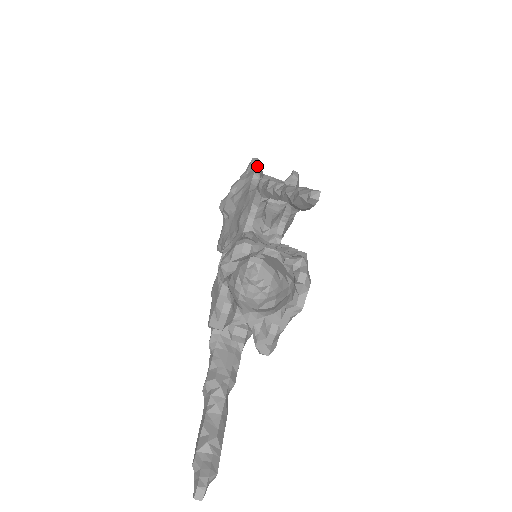
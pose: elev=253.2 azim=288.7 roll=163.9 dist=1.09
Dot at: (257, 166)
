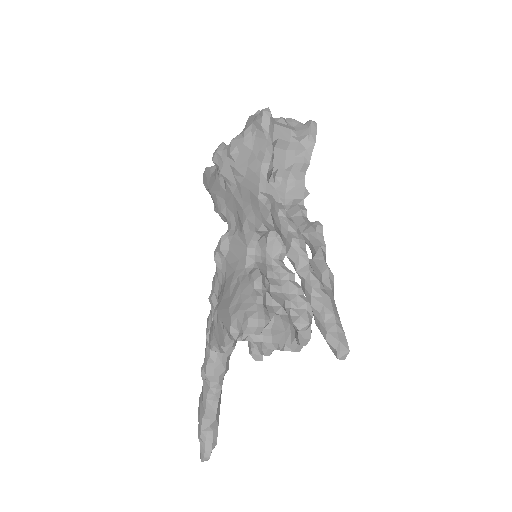
Dot at: (269, 136)
